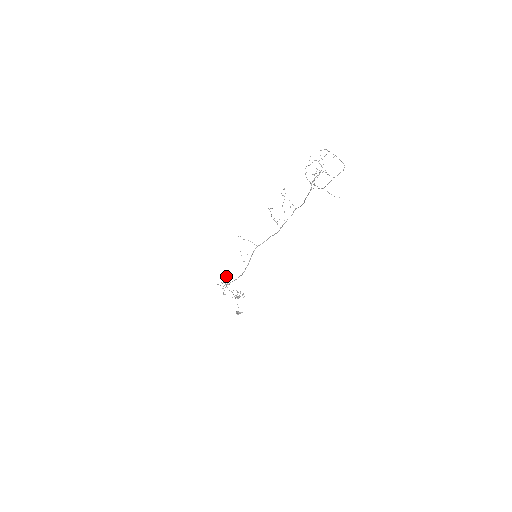
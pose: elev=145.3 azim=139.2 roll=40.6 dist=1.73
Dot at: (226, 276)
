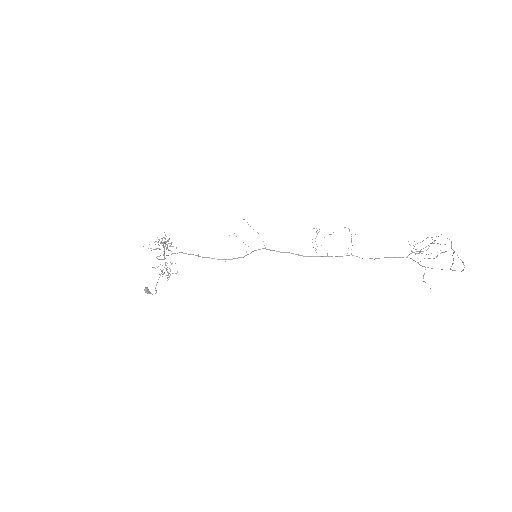
Dot at: occluded
